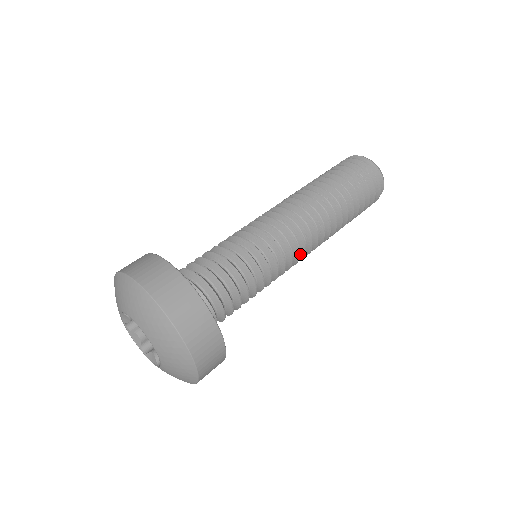
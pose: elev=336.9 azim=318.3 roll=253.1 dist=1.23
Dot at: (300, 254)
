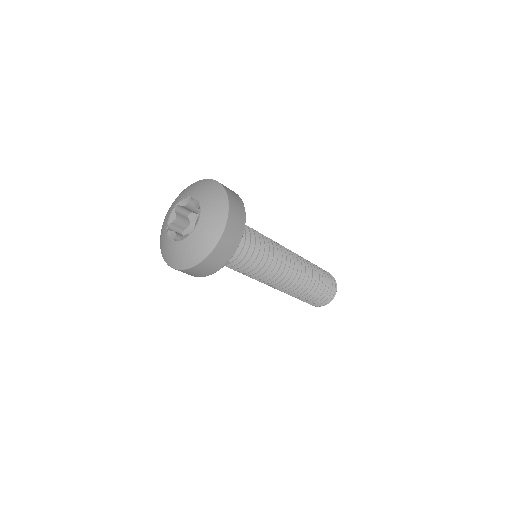
Dot at: (286, 267)
